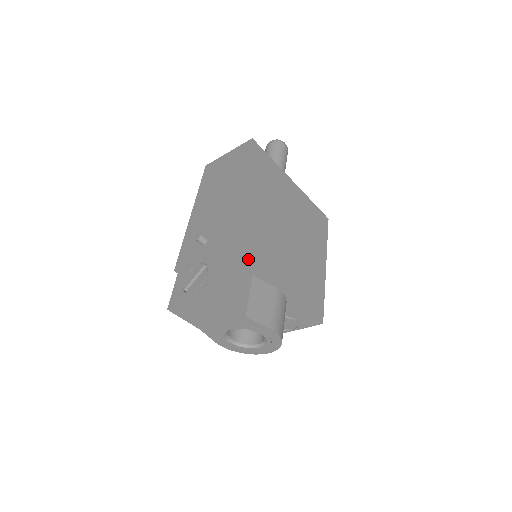
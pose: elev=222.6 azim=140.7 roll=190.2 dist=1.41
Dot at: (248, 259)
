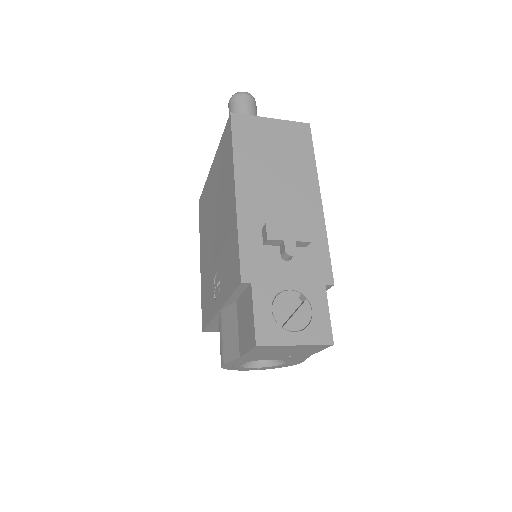
Dot at: occluded
